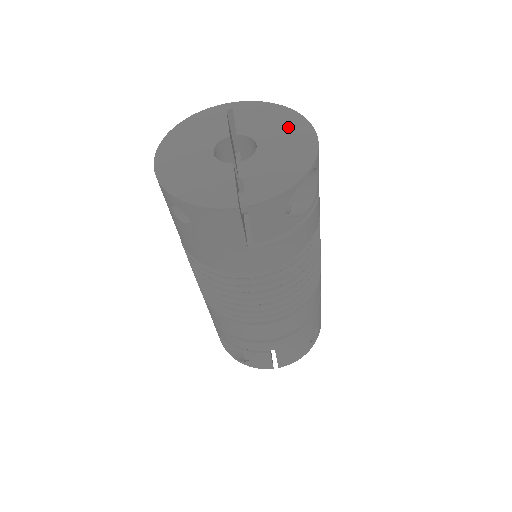
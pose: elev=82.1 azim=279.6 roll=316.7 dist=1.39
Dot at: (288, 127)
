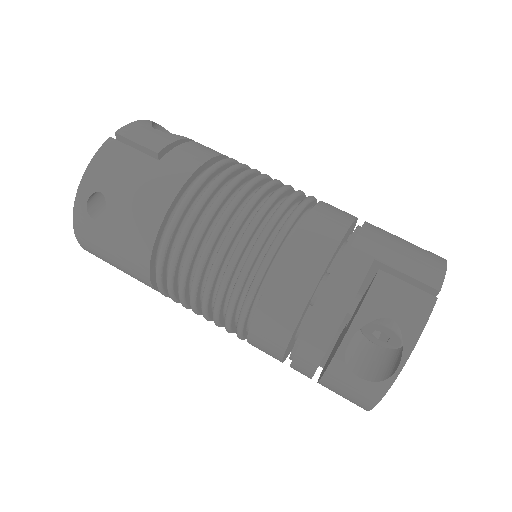
Dot at: occluded
